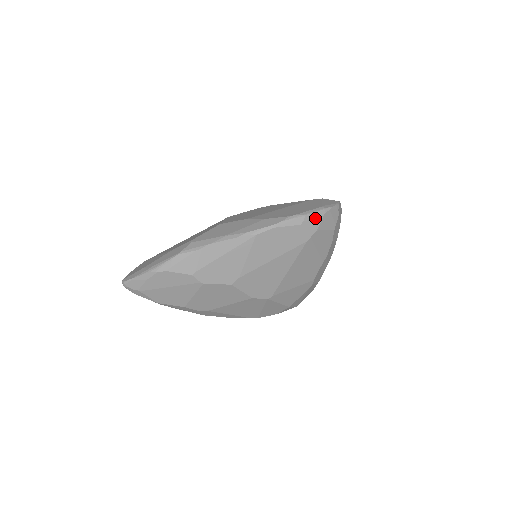
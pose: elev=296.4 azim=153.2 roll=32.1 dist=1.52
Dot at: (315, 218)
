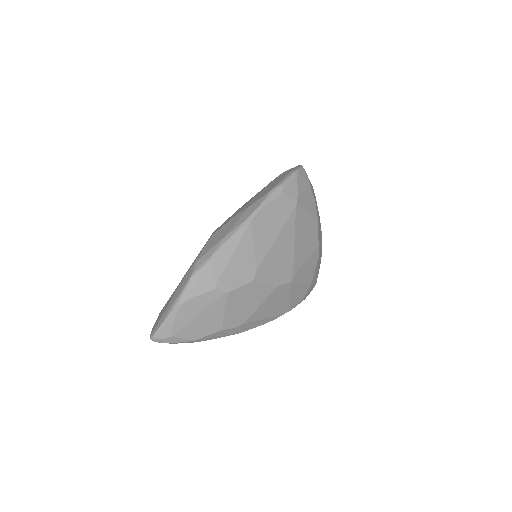
Dot at: (291, 183)
